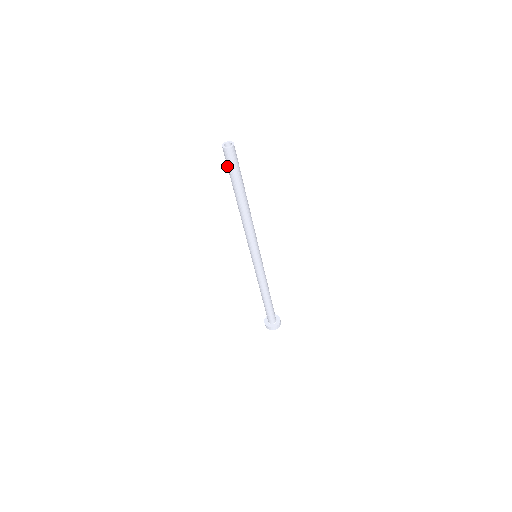
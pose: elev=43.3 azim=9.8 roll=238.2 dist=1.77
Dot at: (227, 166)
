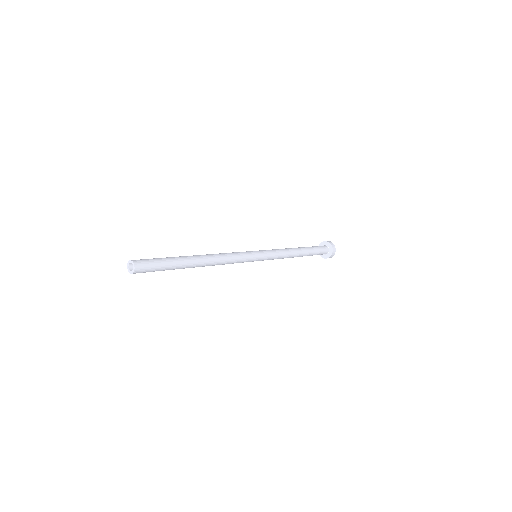
Dot at: occluded
